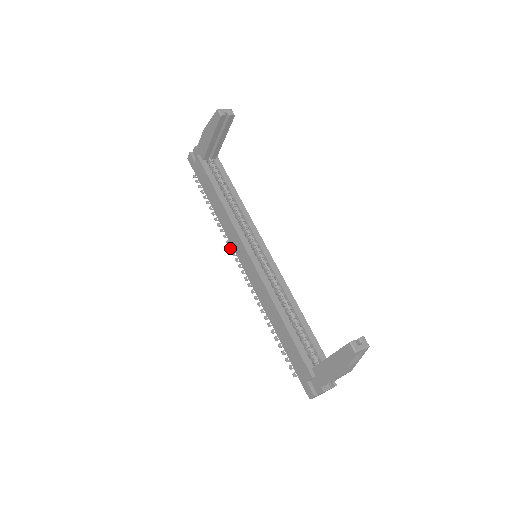
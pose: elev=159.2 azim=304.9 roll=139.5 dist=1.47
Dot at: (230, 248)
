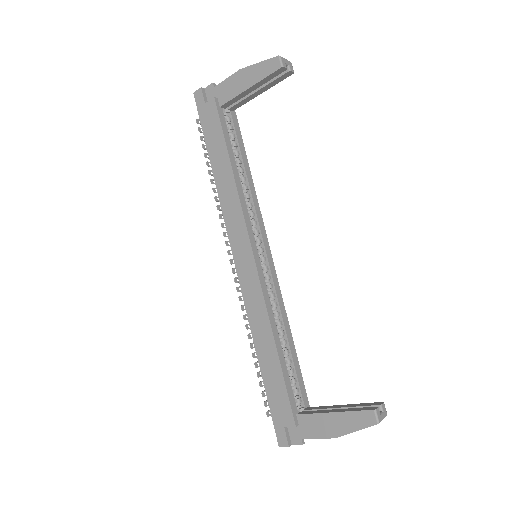
Dot at: (225, 234)
